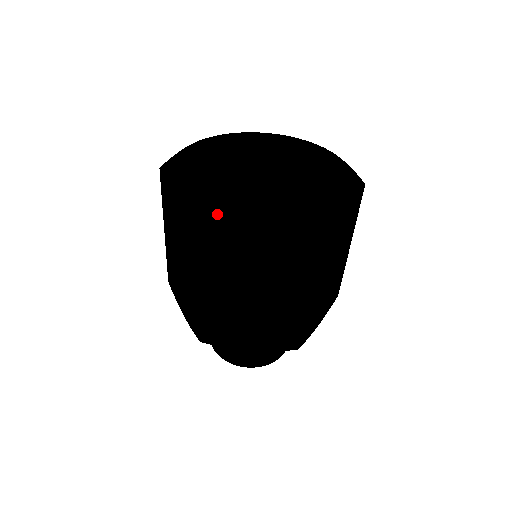
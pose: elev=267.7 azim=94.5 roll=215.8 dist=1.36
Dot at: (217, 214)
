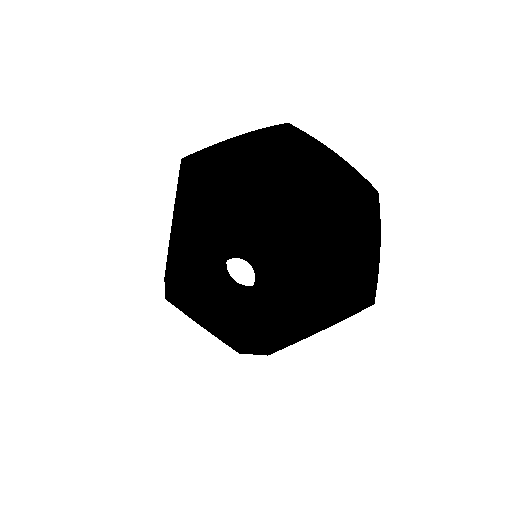
Dot at: (184, 285)
